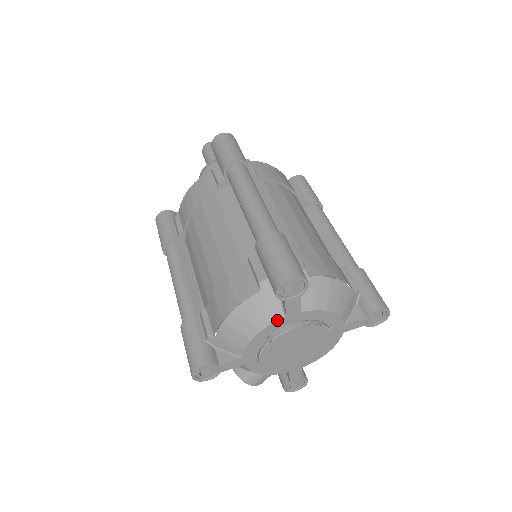
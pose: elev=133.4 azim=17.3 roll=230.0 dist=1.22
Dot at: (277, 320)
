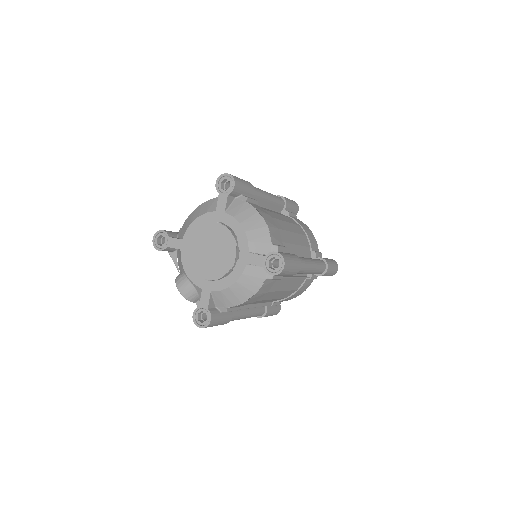
Dot at: (211, 212)
